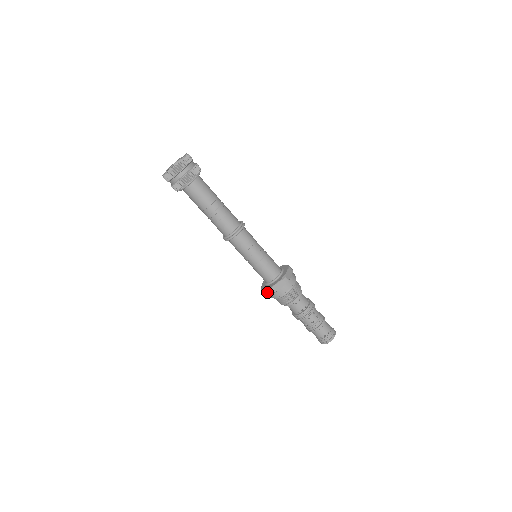
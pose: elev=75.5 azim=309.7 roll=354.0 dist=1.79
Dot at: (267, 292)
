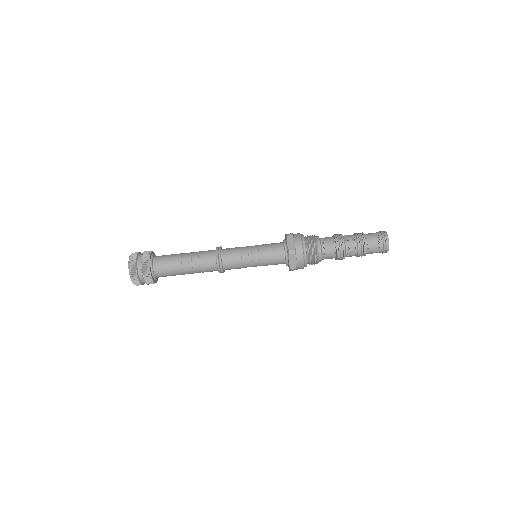
Dot at: (293, 260)
